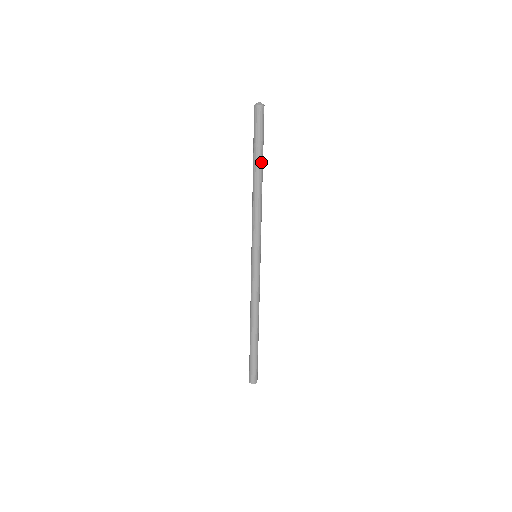
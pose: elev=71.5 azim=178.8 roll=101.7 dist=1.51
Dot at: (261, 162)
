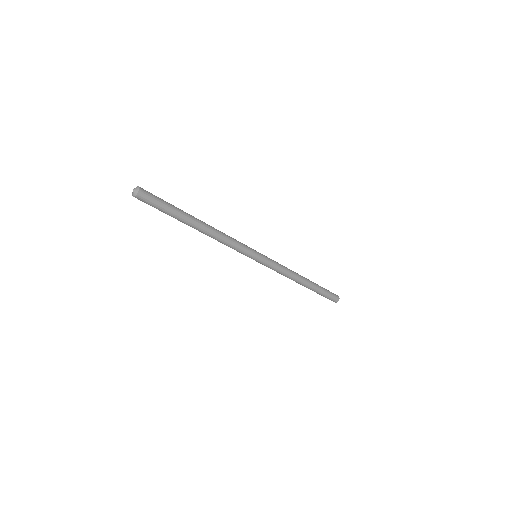
Dot at: (185, 221)
